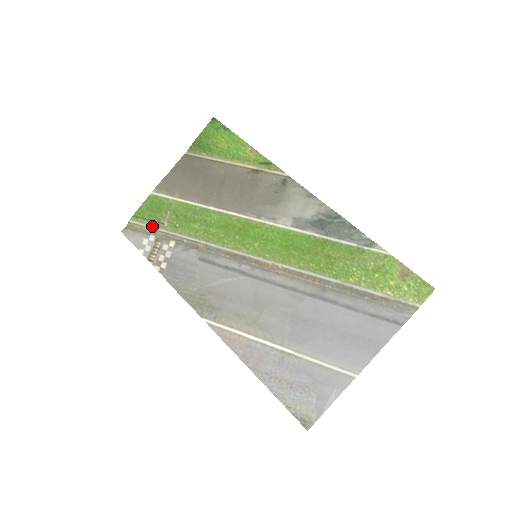
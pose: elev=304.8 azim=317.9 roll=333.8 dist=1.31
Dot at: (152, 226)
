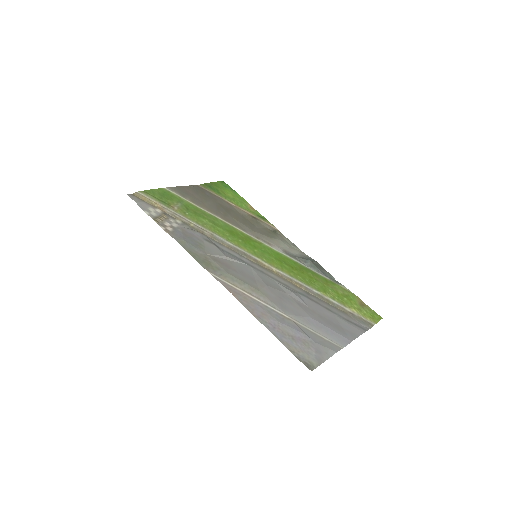
Dot at: (161, 204)
